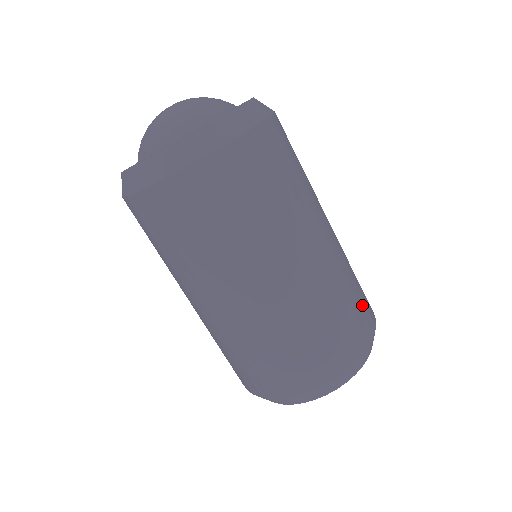
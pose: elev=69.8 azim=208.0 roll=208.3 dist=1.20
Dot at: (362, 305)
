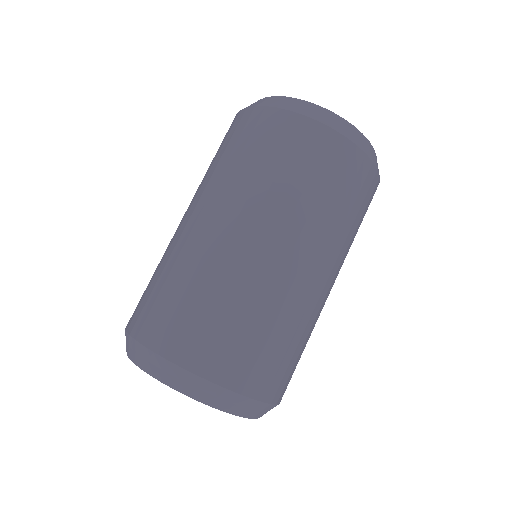
Dot at: (275, 364)
